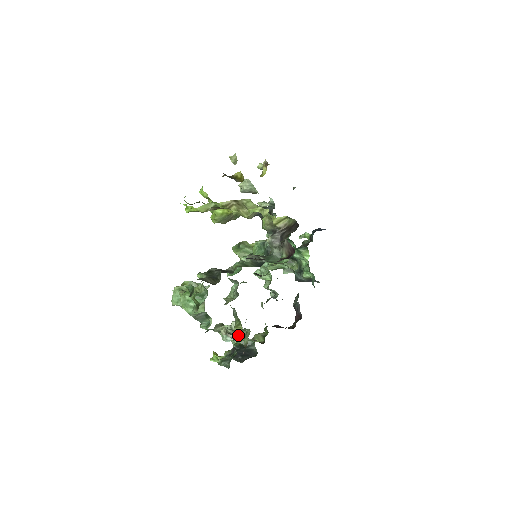
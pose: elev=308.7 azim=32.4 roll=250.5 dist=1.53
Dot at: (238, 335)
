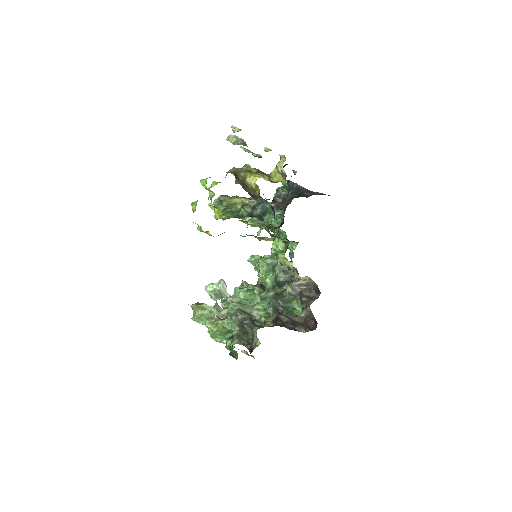
Dot at: (224, 295)
